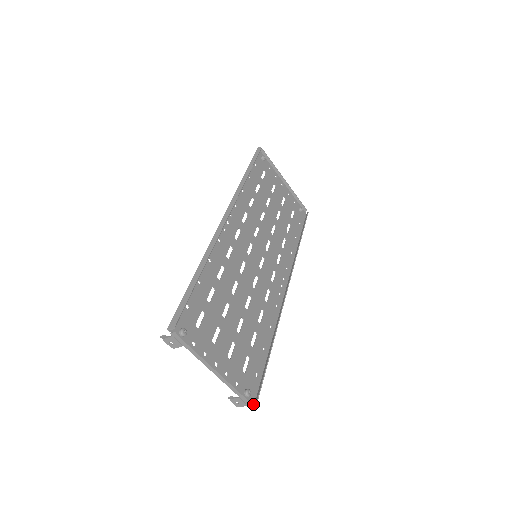
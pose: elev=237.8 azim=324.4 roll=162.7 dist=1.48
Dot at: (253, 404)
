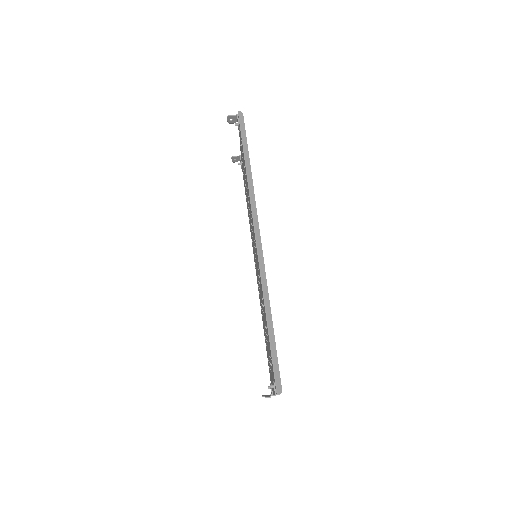
Dot at: occluded
